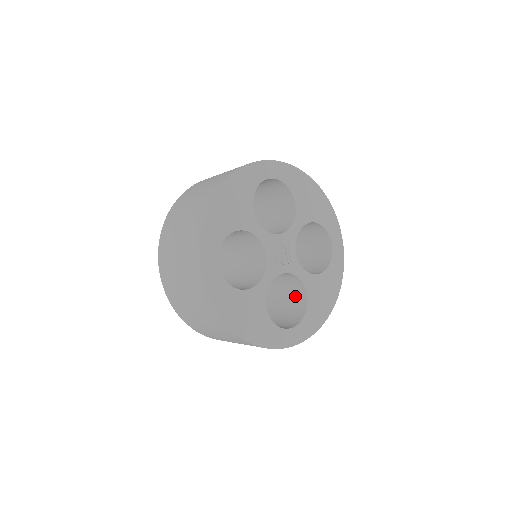
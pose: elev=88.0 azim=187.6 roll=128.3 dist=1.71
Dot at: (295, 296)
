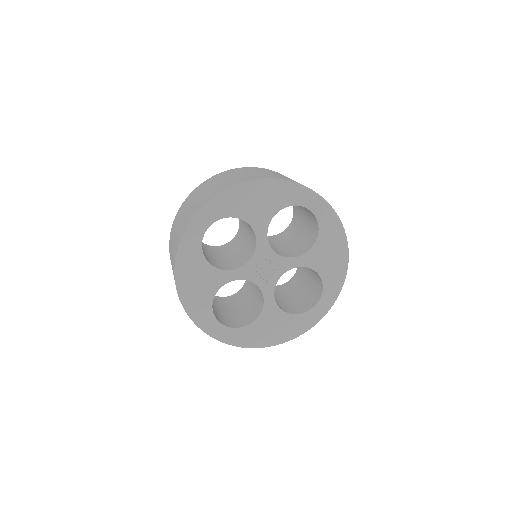
Dot at: (254, 309)
